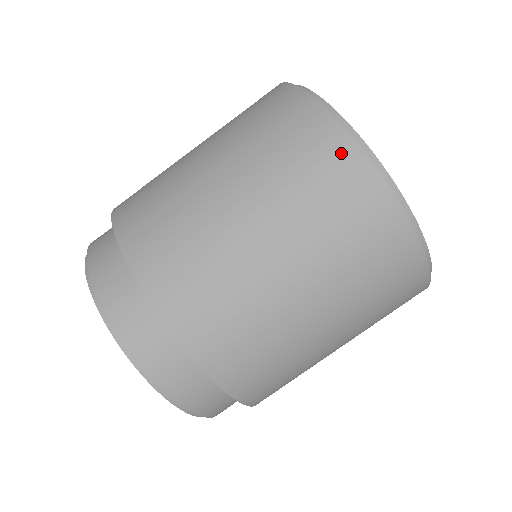
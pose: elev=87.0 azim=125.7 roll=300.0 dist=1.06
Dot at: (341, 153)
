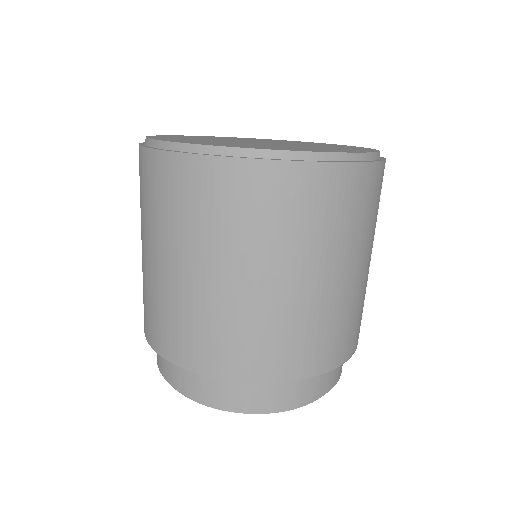
Dot at: (354, 179)
